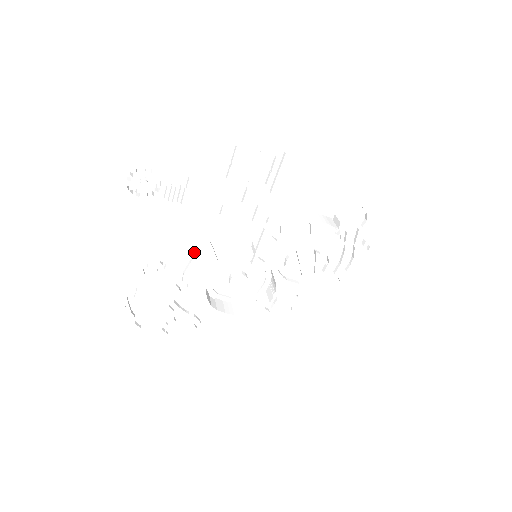
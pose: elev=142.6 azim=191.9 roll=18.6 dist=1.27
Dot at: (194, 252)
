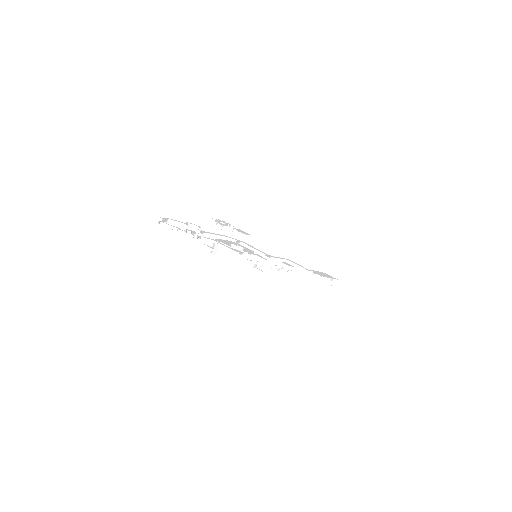
Dot at: (223, 236)
